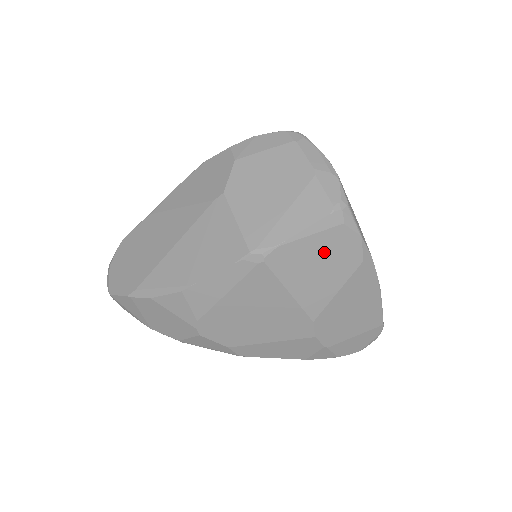
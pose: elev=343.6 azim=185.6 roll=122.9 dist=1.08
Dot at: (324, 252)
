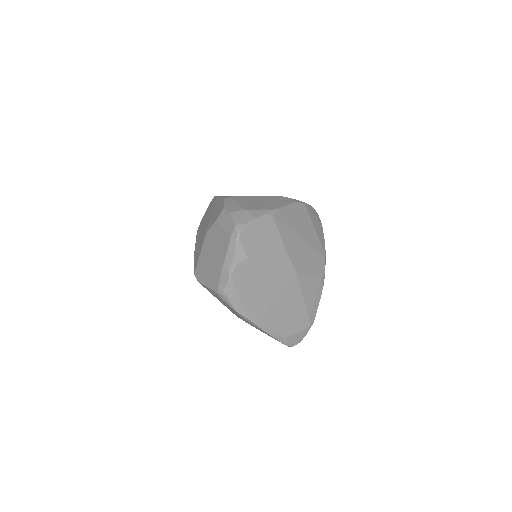
Dot at: (222, 301)
